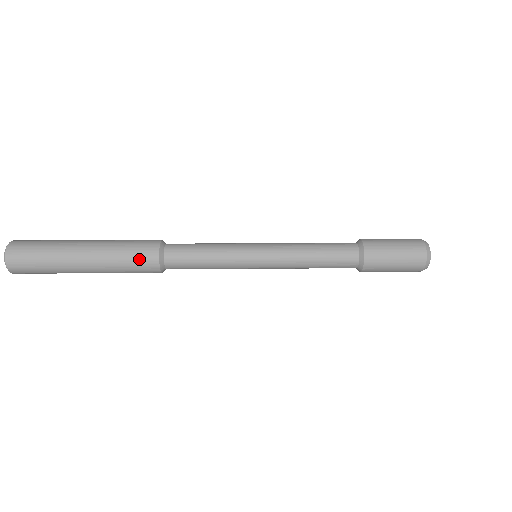
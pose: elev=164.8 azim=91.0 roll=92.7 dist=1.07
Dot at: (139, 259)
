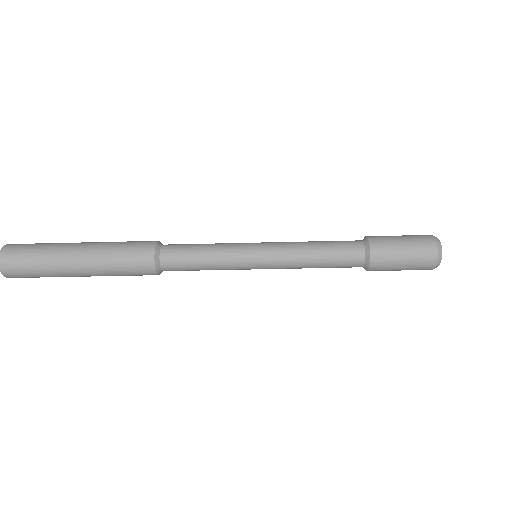
Dot at: (134, 257)
